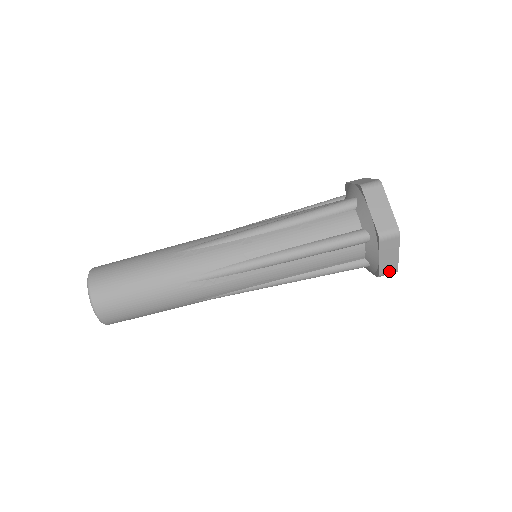
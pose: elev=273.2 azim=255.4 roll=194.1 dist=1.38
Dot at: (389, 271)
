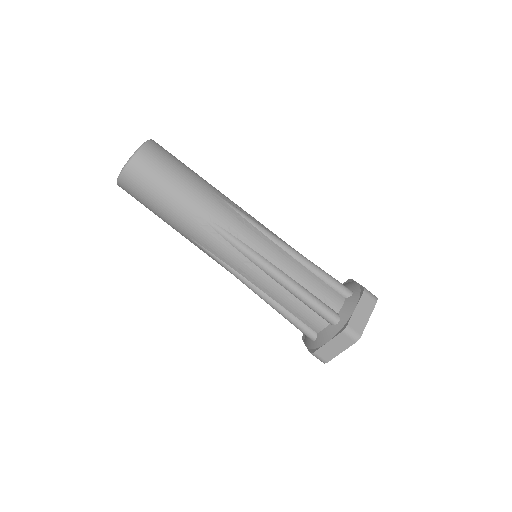
Dot at: occluded
